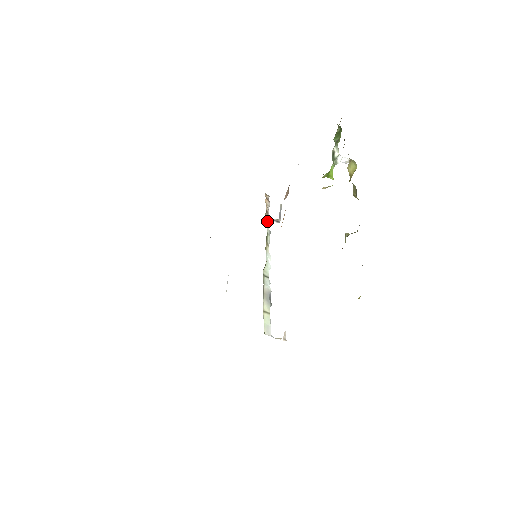
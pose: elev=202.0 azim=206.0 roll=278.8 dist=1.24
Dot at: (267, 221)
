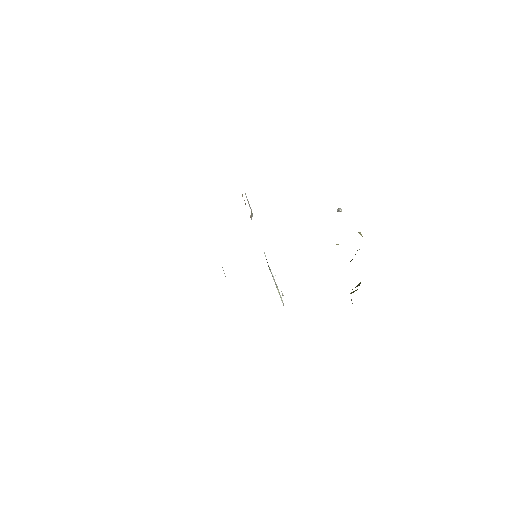
Dot at: occluded
